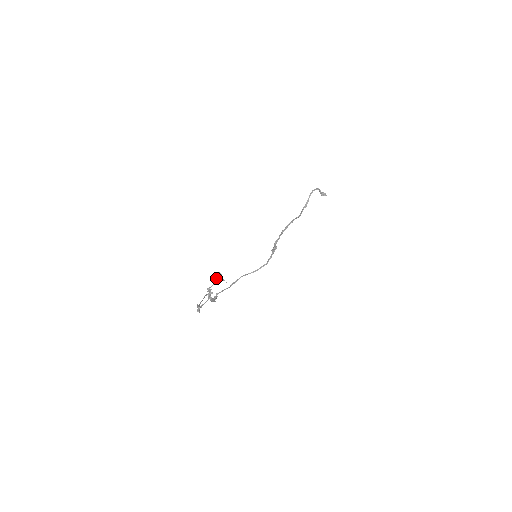
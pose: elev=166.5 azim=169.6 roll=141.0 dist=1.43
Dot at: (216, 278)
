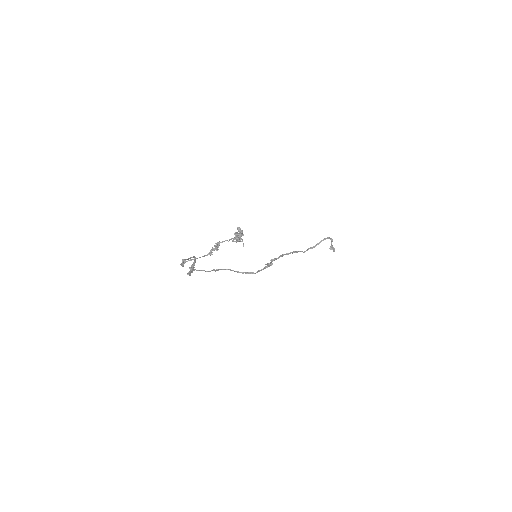
Dot at: (236, 234)
